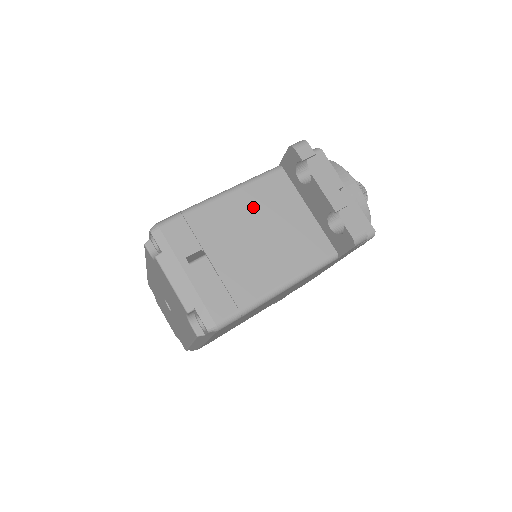
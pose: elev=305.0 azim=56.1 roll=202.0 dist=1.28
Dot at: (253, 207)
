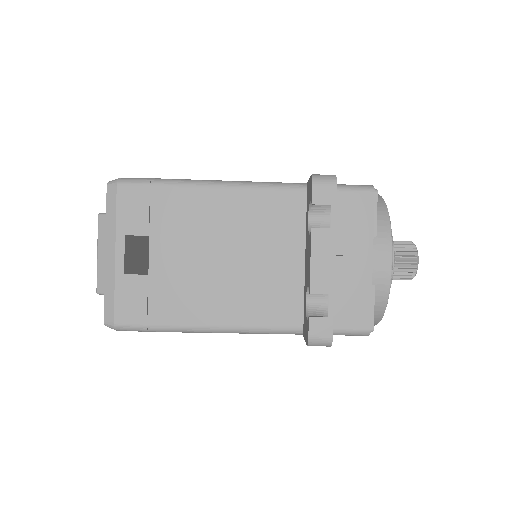
Dot at: (237, 219)
